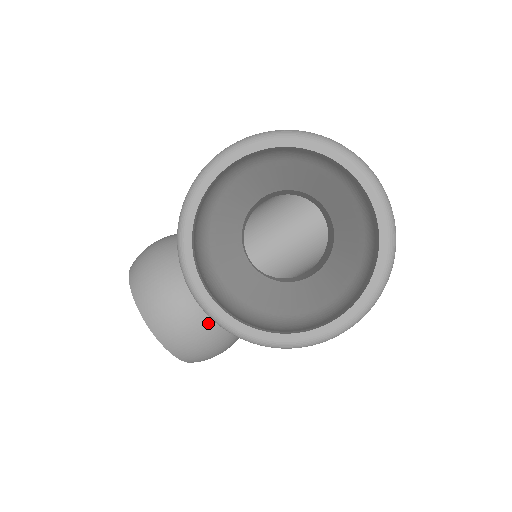
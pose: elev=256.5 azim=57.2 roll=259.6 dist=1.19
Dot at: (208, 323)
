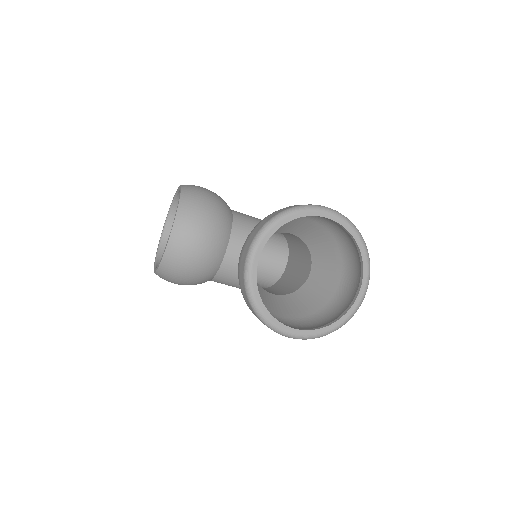
Dot at: (203, 264)
